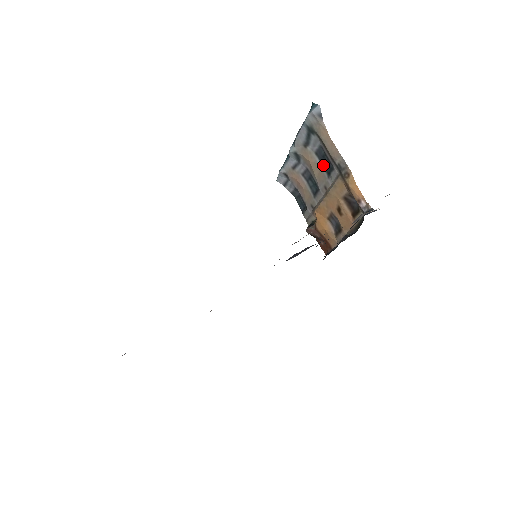
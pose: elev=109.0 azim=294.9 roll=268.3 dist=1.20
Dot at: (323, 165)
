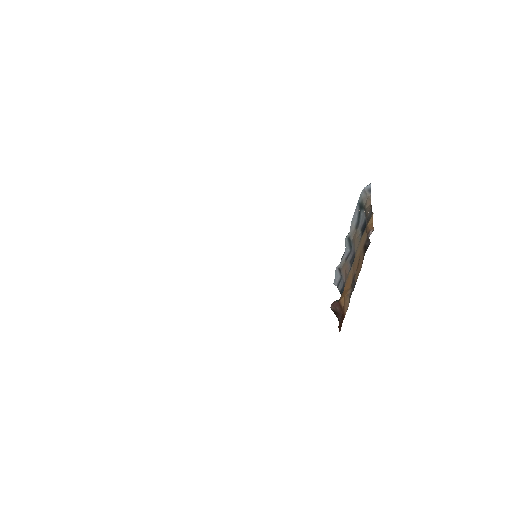
Dot at: (362, 234)
